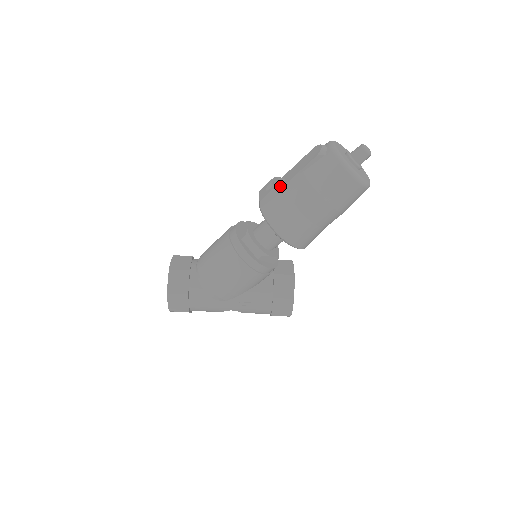
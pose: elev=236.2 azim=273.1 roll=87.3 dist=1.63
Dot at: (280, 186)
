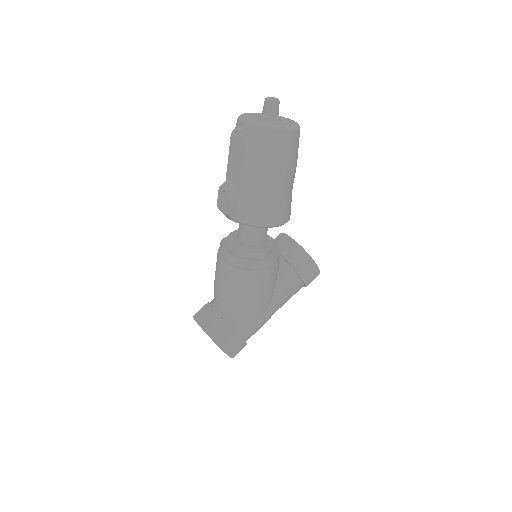
Dot at: (234, 190)
